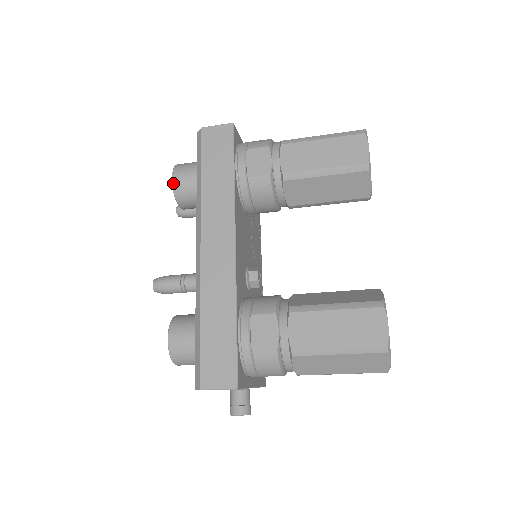
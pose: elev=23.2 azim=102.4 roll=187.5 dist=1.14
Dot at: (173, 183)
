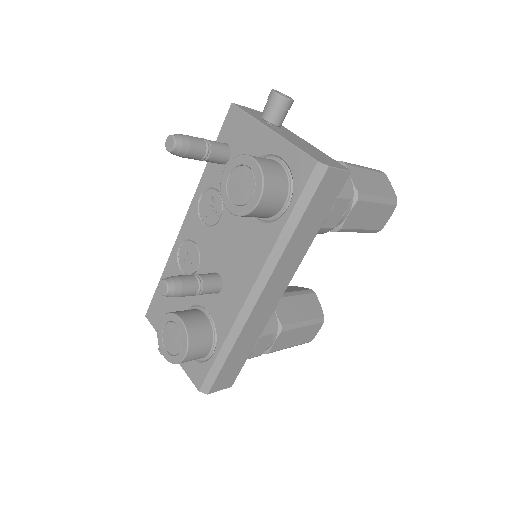
Dot at: (257, 208)
